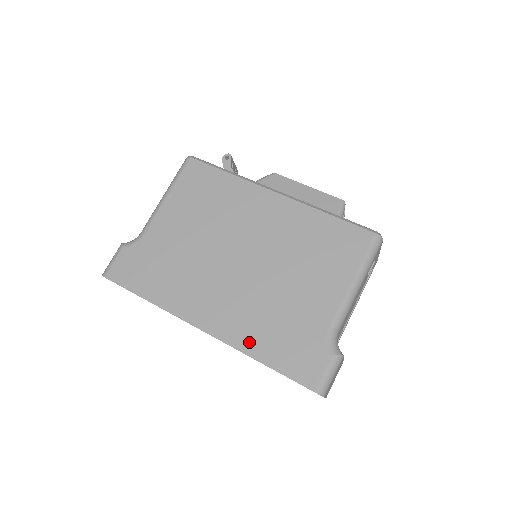
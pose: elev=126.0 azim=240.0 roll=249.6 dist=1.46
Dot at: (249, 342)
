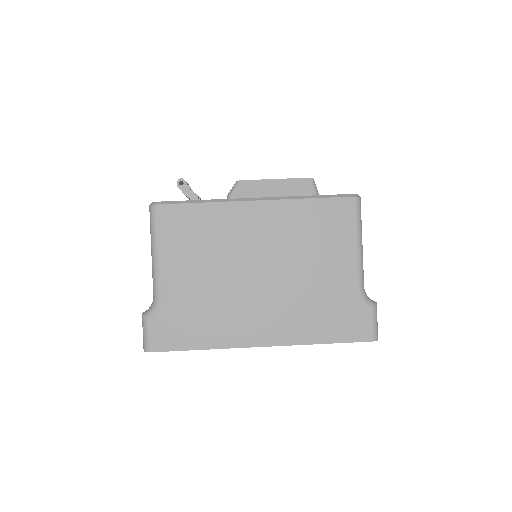
Dot at: (305, 334)
